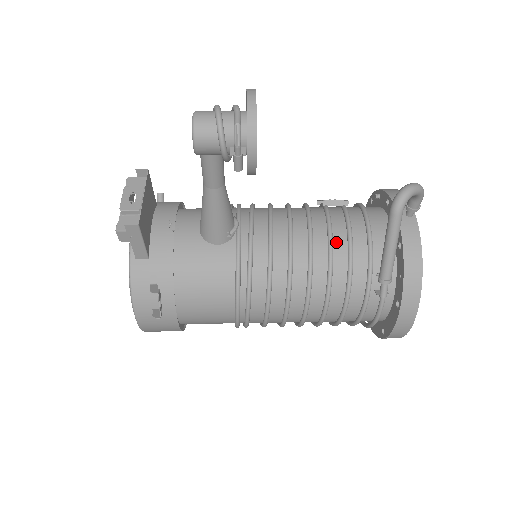
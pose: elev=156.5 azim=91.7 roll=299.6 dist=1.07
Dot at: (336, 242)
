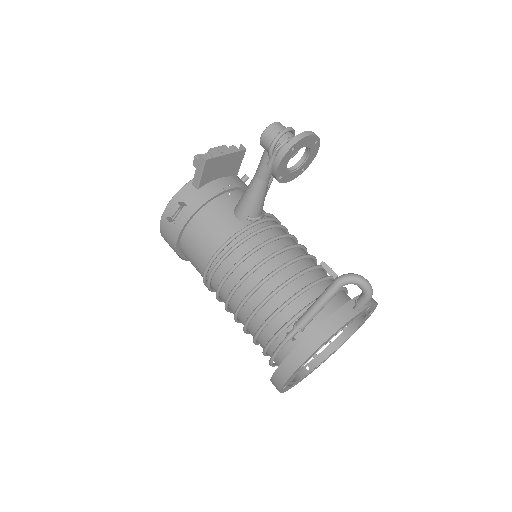
Dot at: (298, 282)
